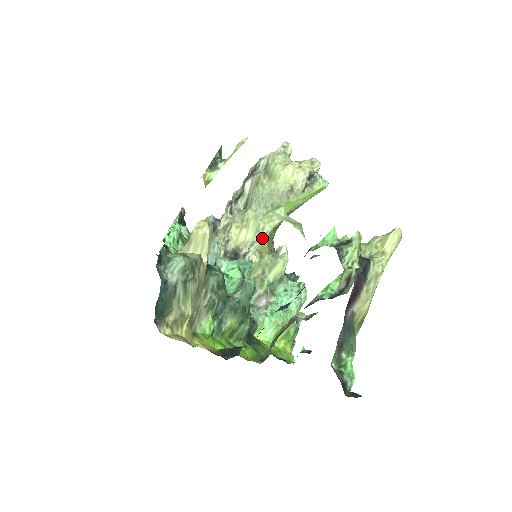
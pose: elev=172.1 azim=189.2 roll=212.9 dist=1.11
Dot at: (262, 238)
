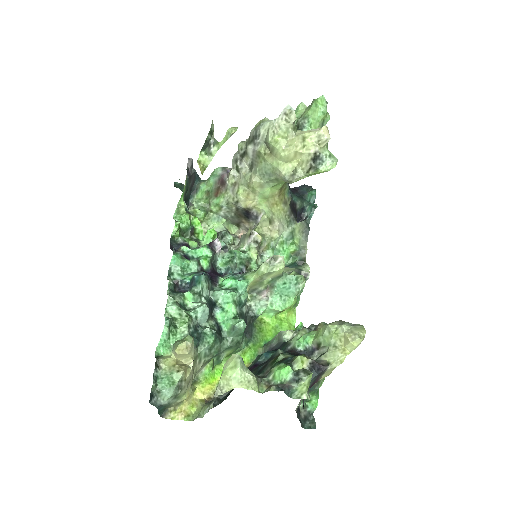
Dot at: (271, 197)
